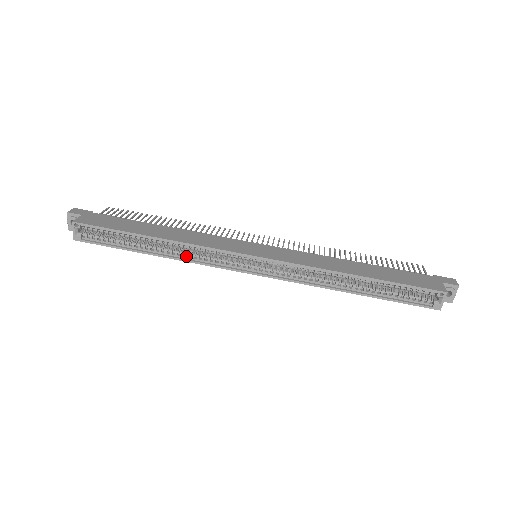
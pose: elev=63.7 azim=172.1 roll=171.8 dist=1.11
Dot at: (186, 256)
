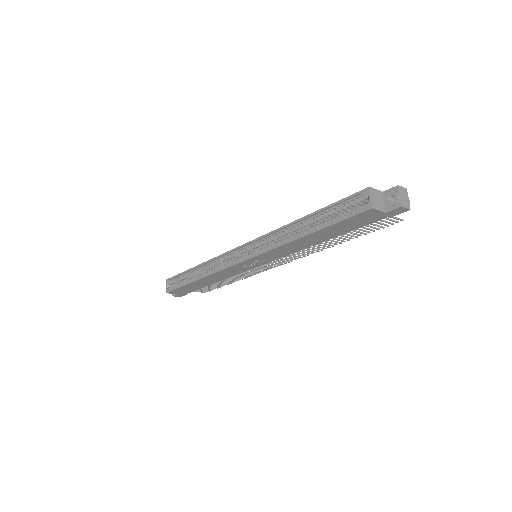
Dot at: (212, 271)
